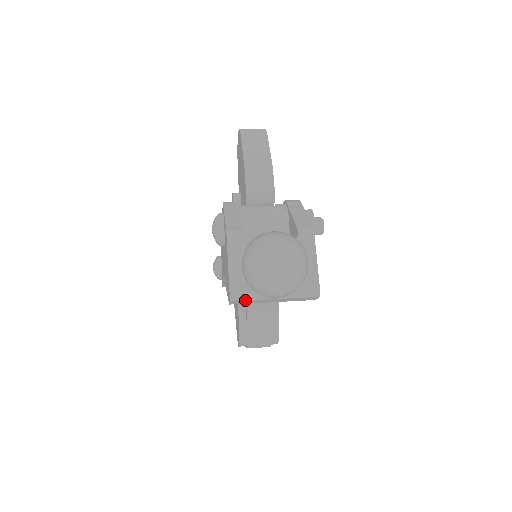
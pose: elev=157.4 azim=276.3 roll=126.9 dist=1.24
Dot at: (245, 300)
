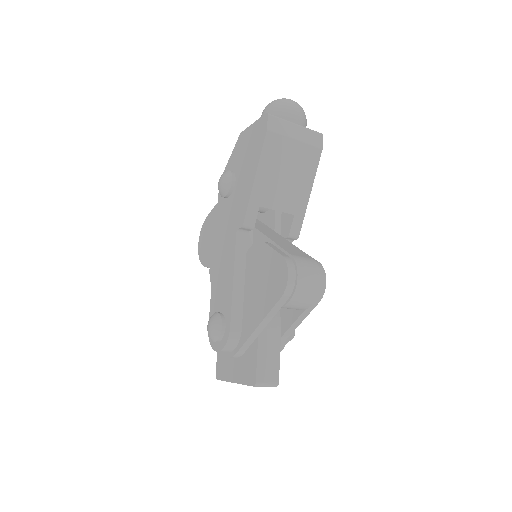
Dot at: (277, 118)
